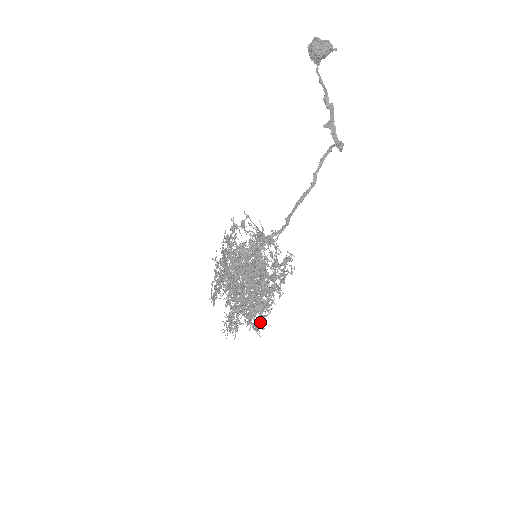
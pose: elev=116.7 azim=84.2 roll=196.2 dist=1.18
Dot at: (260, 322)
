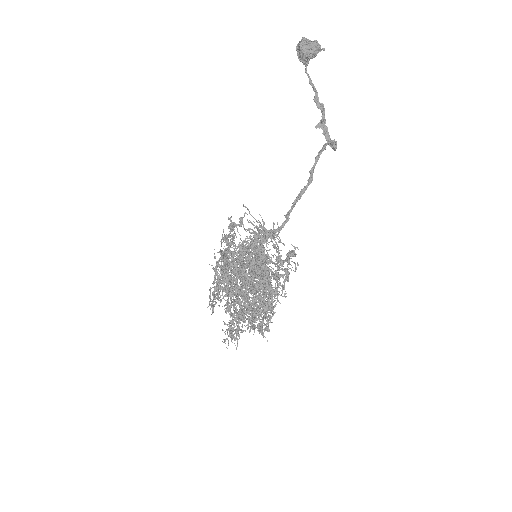
Dot at: (265, 324)
